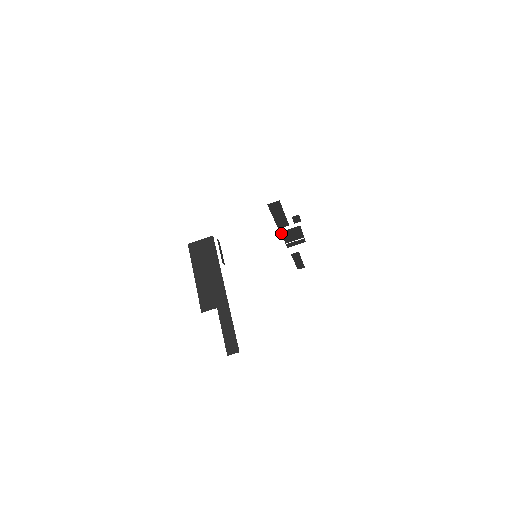
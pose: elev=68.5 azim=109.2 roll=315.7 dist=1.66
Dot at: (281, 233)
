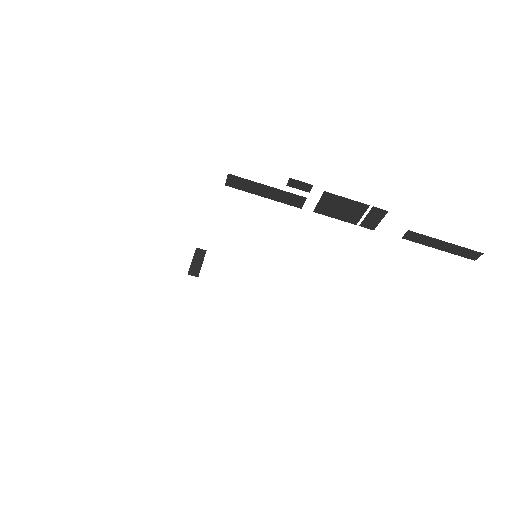
Dot at: (318, 213)
